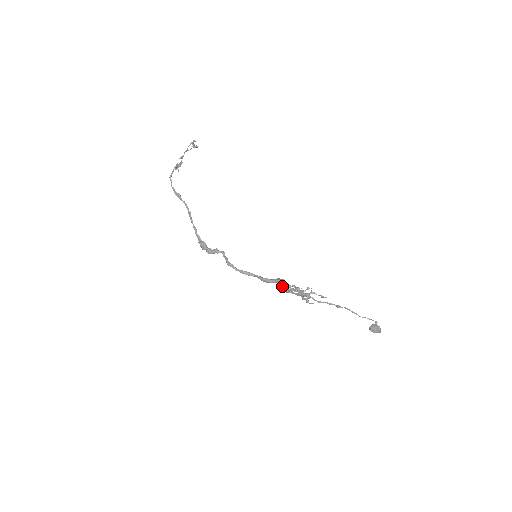
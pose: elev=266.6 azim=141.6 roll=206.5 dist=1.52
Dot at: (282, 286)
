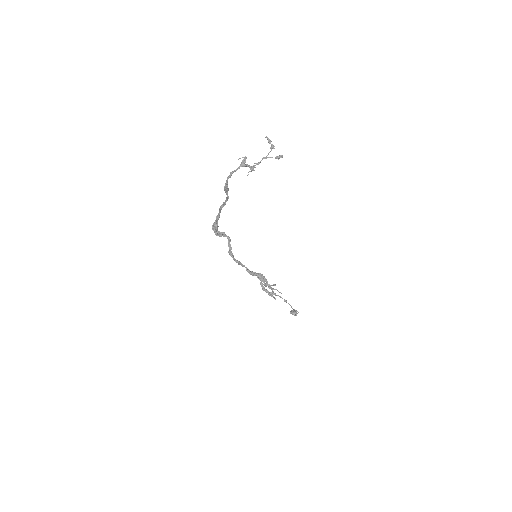
Dot at: occluded
